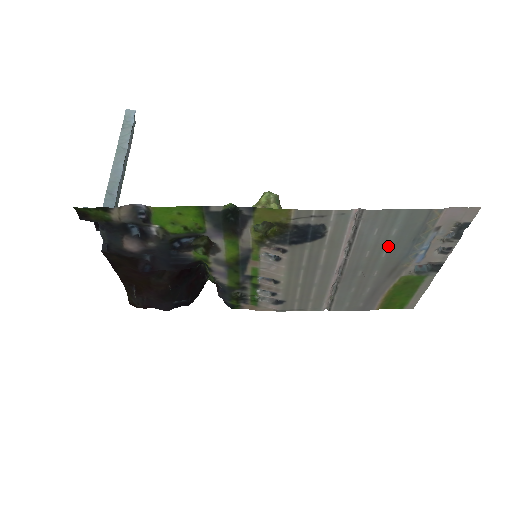
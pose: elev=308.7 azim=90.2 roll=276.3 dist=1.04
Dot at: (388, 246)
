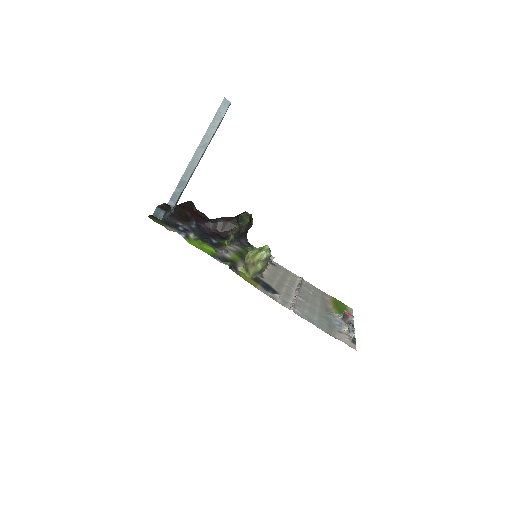
Dot at: (317, 313)
